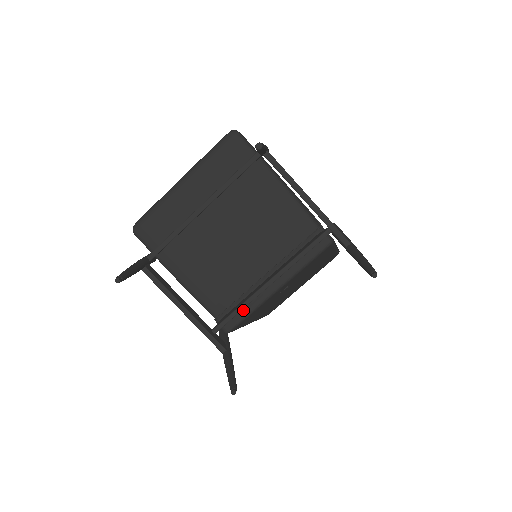
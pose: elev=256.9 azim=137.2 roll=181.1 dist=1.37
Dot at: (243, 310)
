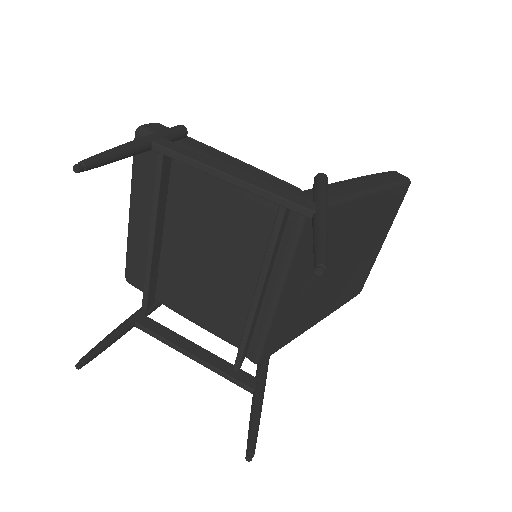
Dot at: (256, 334)
